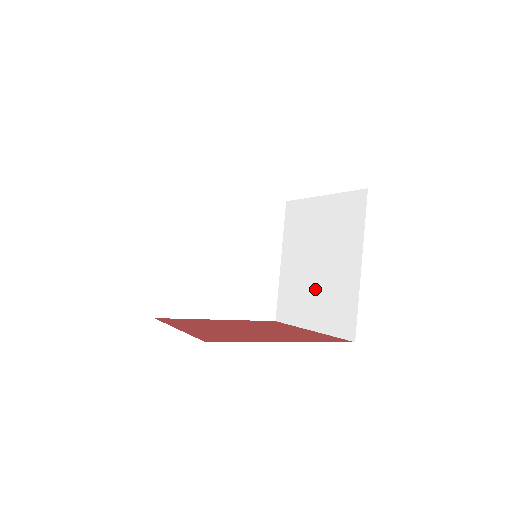
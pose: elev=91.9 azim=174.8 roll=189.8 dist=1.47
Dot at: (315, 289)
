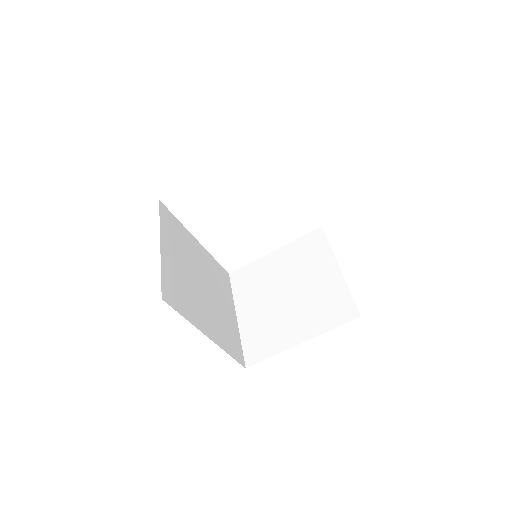
Dot at: (294, 310)
